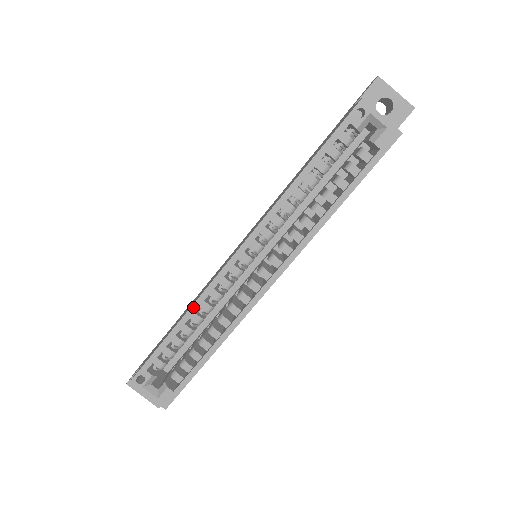
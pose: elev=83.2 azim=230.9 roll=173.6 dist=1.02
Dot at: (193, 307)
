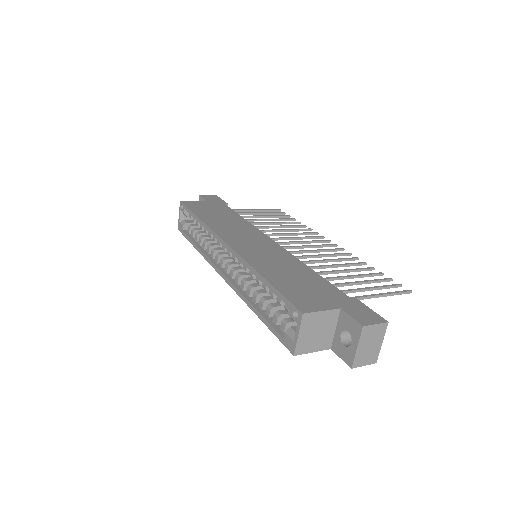
Dot at: (205, 225)
